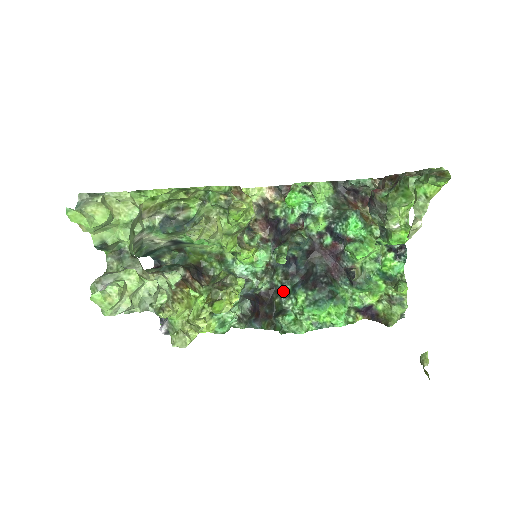
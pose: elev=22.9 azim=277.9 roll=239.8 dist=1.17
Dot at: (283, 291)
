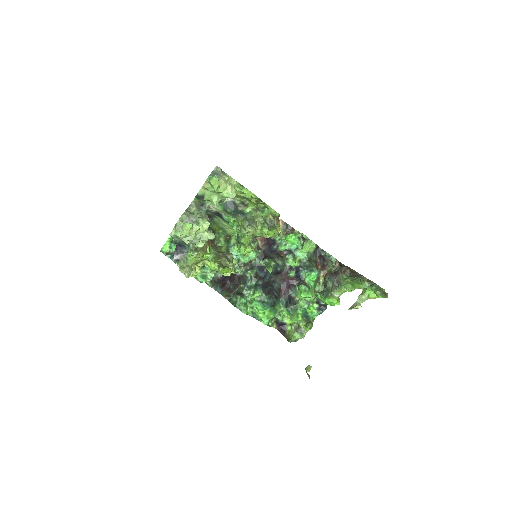
Dot at: (249, 283)
